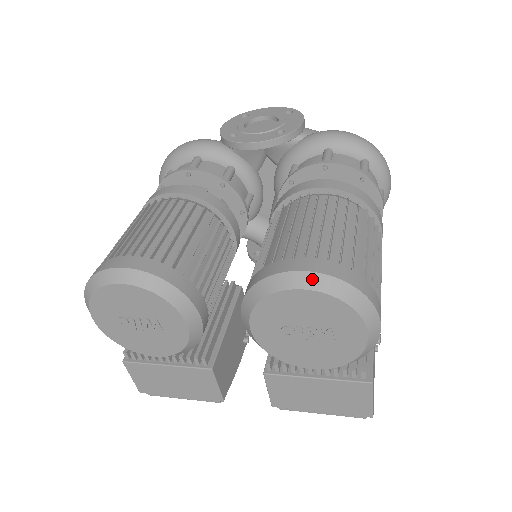
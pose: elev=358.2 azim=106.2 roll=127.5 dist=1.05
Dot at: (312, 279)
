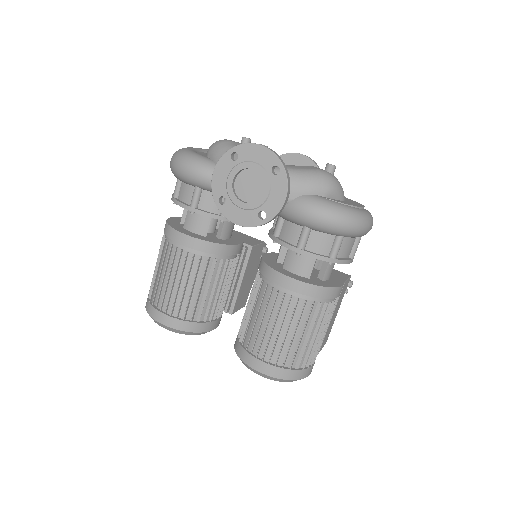
Dot at: (264, 376)
